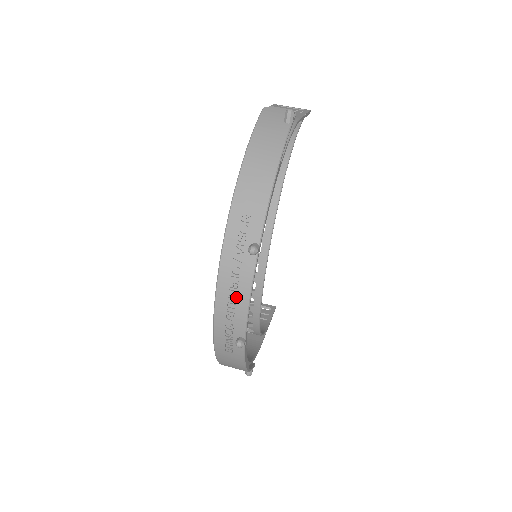
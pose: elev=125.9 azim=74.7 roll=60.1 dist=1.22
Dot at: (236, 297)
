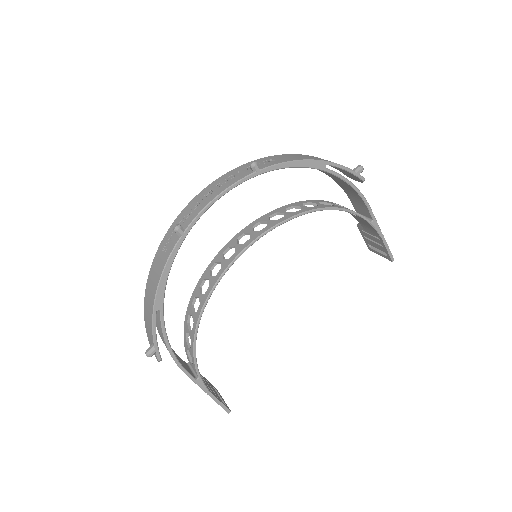
Dot at: (213, 192)
